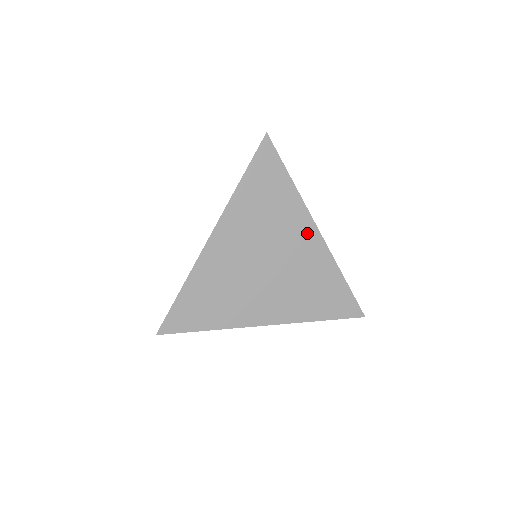
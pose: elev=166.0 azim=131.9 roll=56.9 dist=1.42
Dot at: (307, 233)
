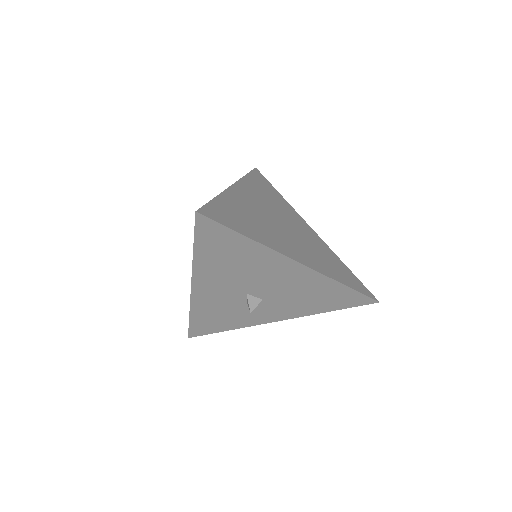
Dot at: (304, 225)
